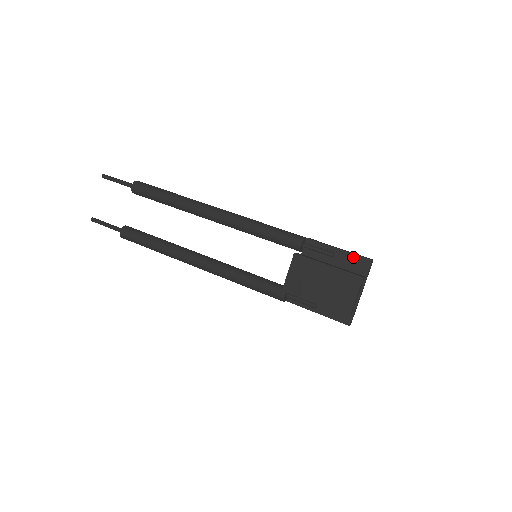
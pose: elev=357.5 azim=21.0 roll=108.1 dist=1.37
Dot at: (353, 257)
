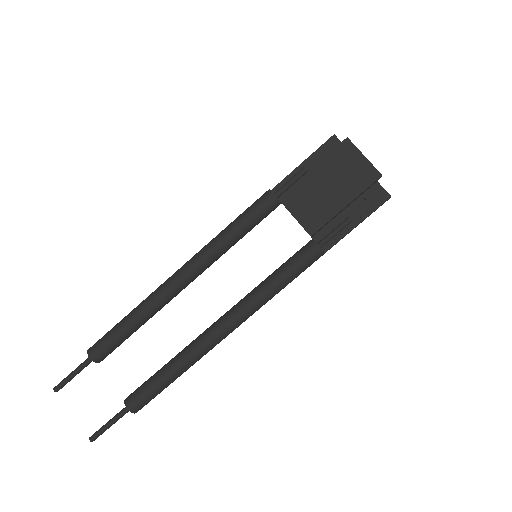
Dot at: (319, 152)
